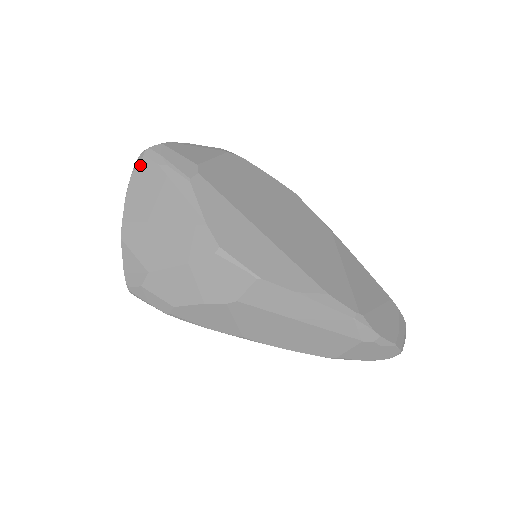
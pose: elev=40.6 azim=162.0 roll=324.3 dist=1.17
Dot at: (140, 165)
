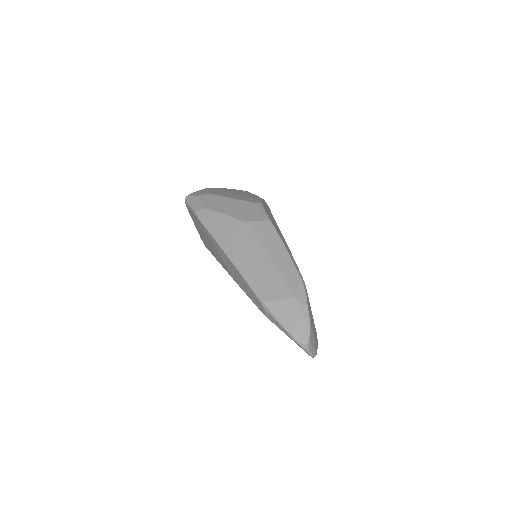
Dot at: (242, 190)
